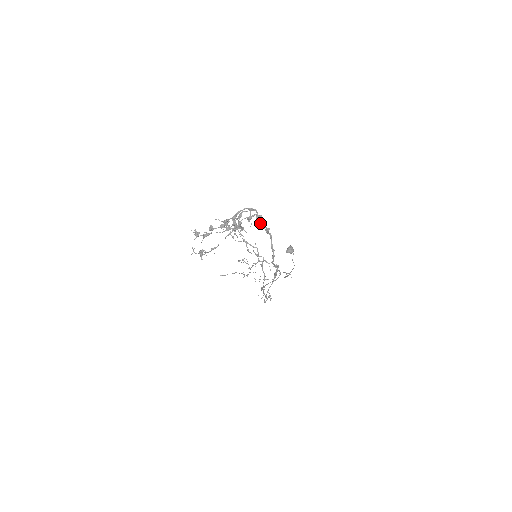
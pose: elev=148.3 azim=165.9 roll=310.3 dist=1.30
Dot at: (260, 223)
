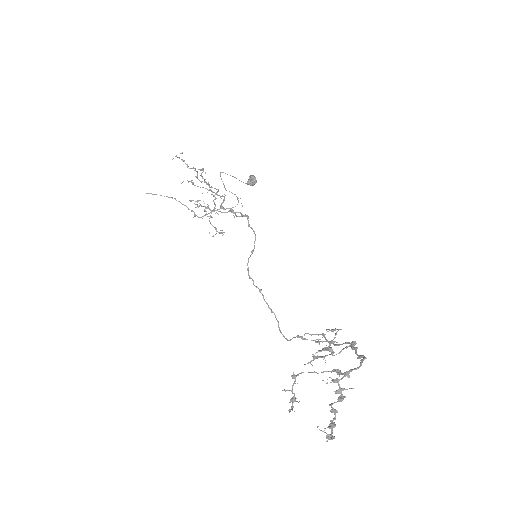
Dot at: (357, 355)
